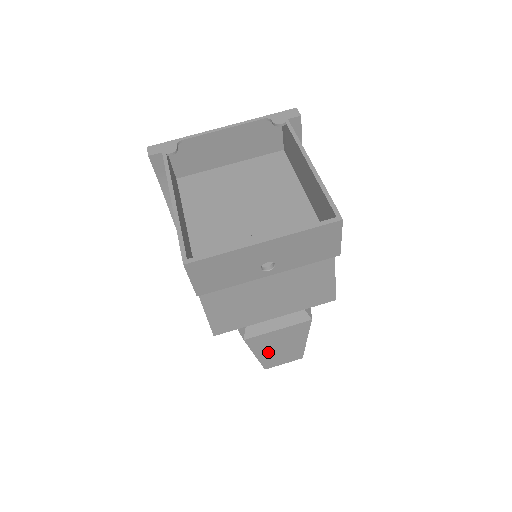
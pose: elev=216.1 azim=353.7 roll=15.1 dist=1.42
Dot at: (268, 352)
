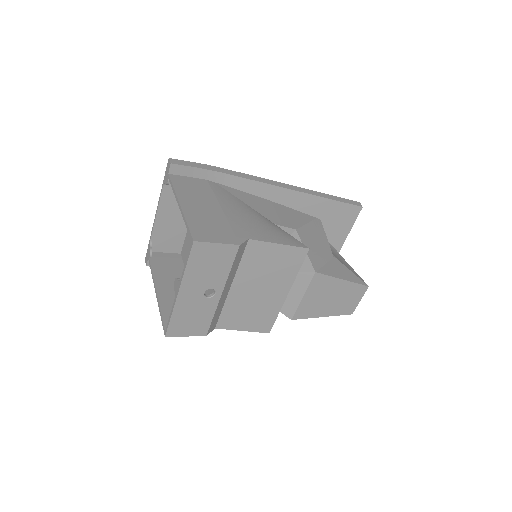
Dot at: (328, 308)
